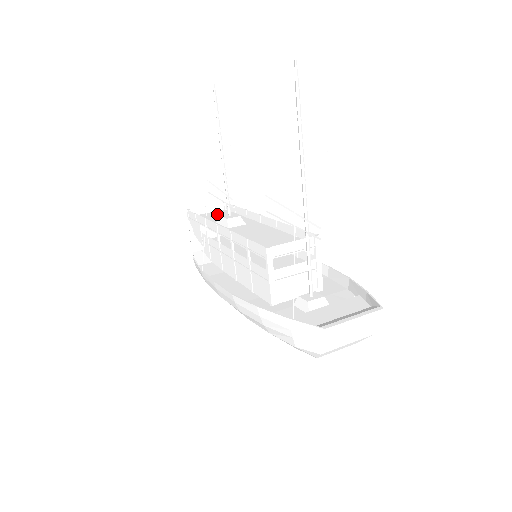
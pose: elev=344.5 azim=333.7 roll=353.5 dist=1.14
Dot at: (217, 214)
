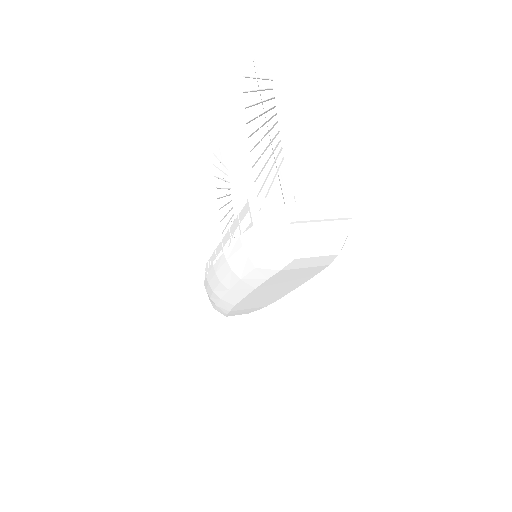
Dot at: occluded
